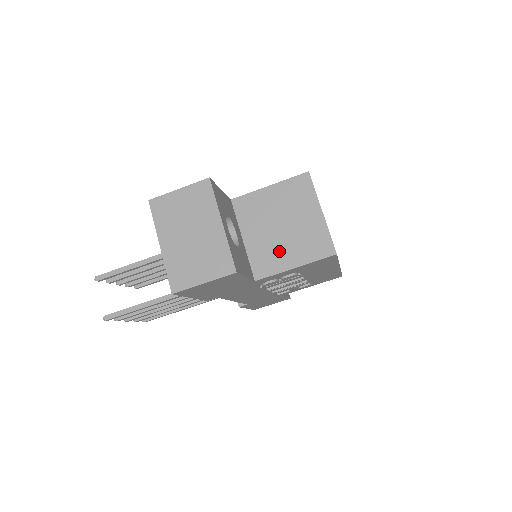
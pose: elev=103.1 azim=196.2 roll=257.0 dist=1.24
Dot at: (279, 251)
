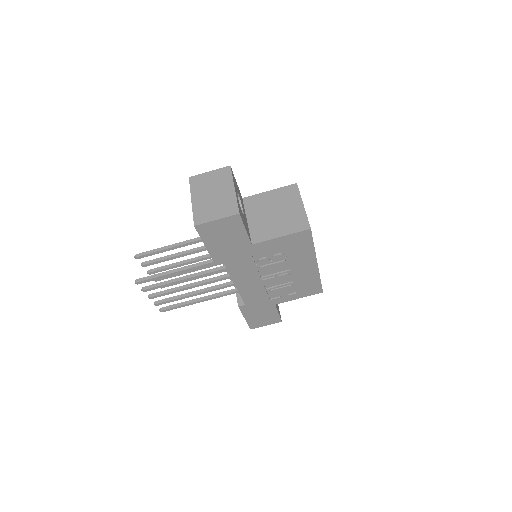
Dot at: (271, 227)
